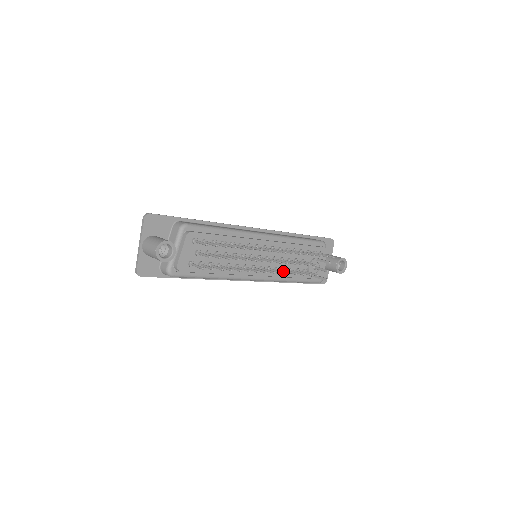
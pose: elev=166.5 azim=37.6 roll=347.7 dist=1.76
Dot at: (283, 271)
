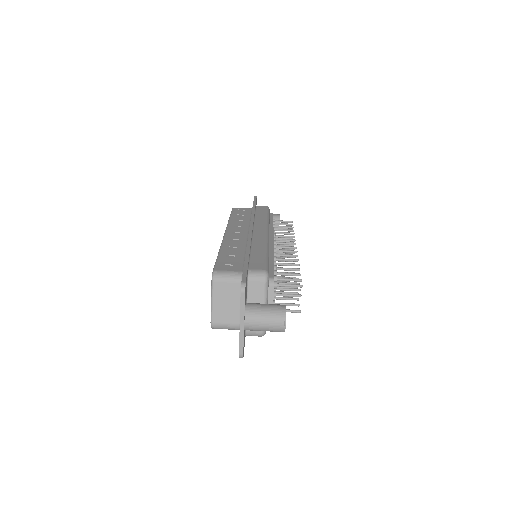
Dot at: occluded
